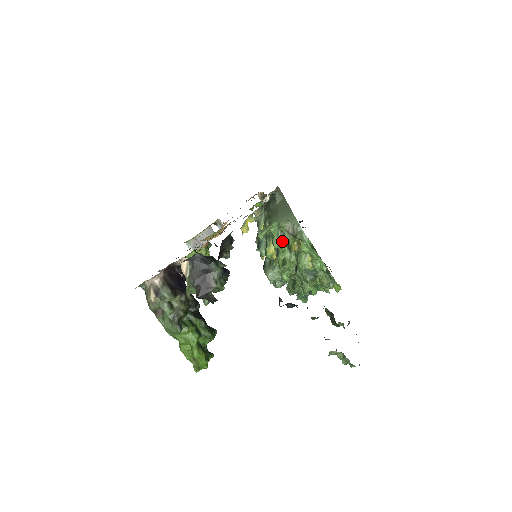
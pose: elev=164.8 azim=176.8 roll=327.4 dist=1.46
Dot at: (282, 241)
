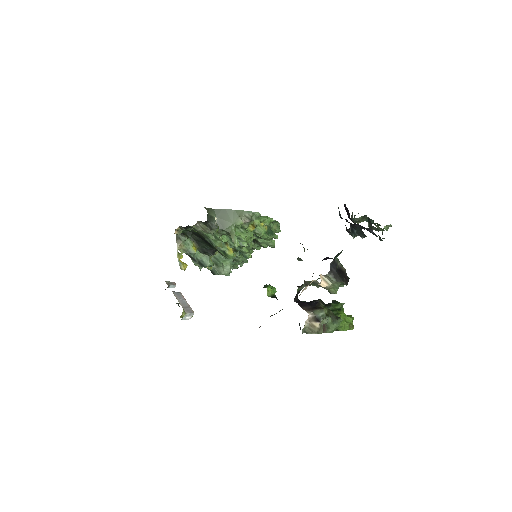
Dot at: (247, 233)
